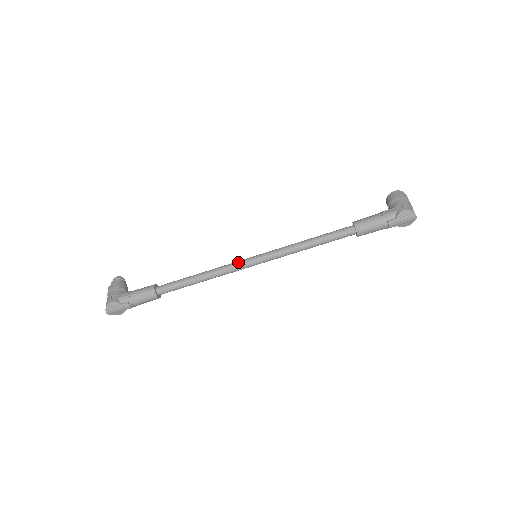
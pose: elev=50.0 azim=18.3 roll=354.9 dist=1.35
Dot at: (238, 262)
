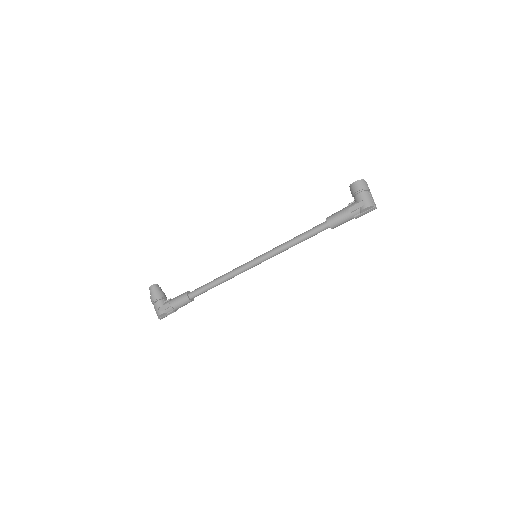
Dot at: (244, 267)
